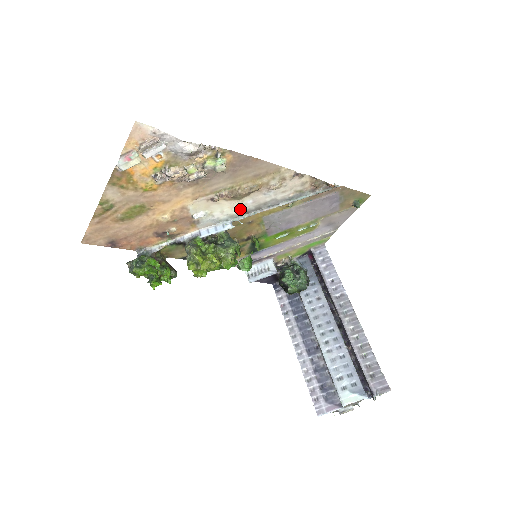
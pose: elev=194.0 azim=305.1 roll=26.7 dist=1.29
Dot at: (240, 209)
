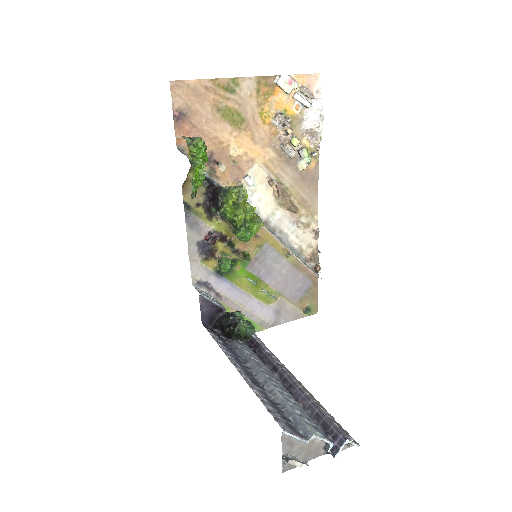
Dot at: (268, 214)
